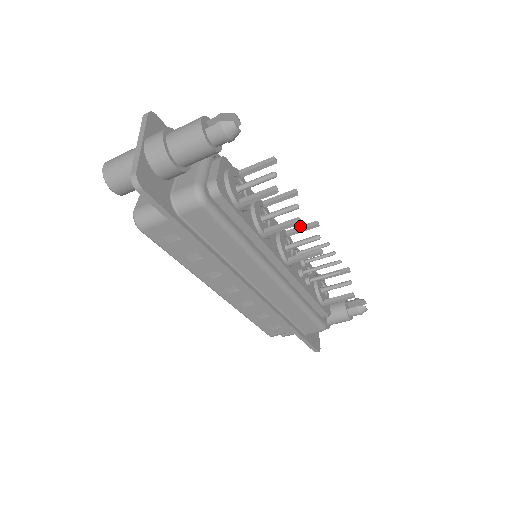
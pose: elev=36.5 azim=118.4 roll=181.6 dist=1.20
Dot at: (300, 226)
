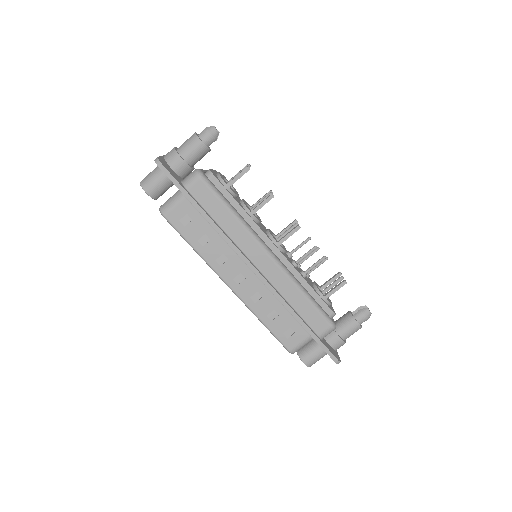
Dot at: (285, 228)
